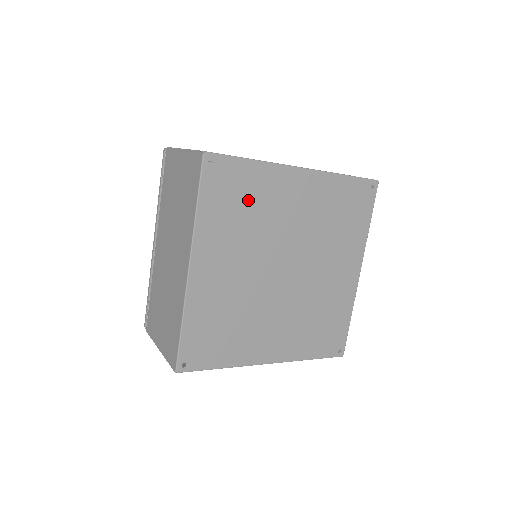
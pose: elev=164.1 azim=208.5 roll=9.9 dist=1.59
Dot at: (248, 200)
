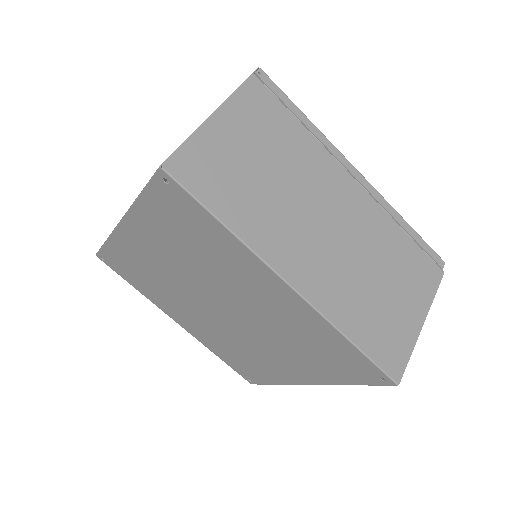
Dot at: (201, 243)
